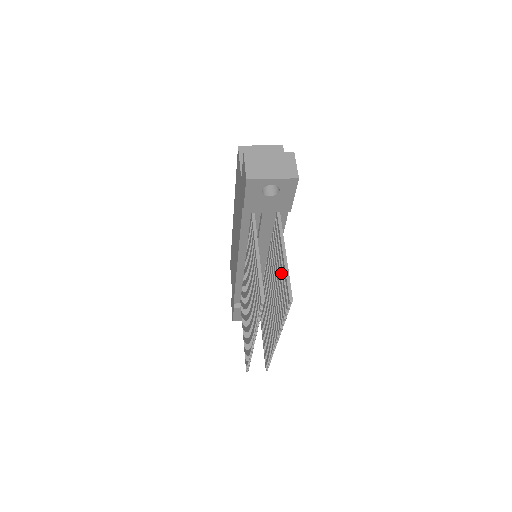
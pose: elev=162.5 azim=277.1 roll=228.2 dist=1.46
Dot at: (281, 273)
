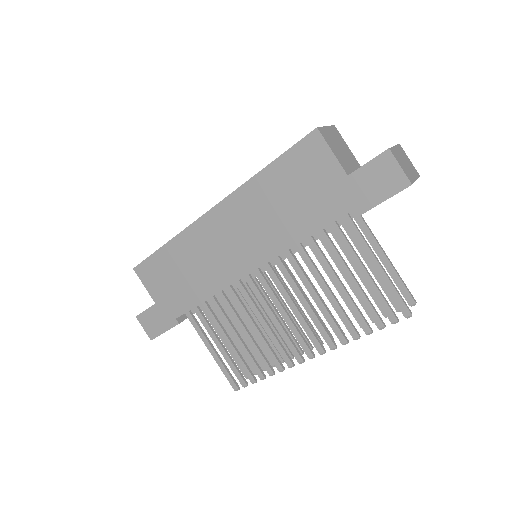
Dot at: occluded
